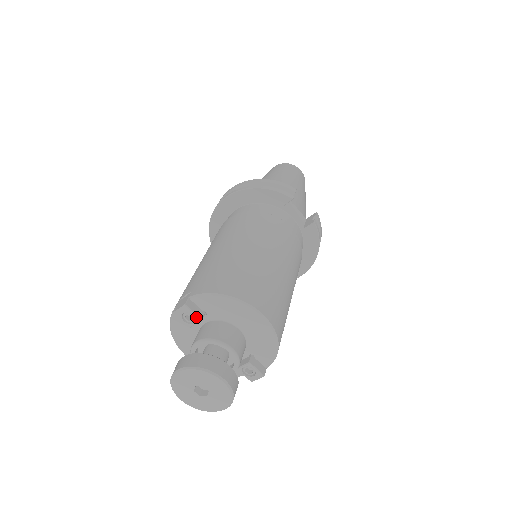
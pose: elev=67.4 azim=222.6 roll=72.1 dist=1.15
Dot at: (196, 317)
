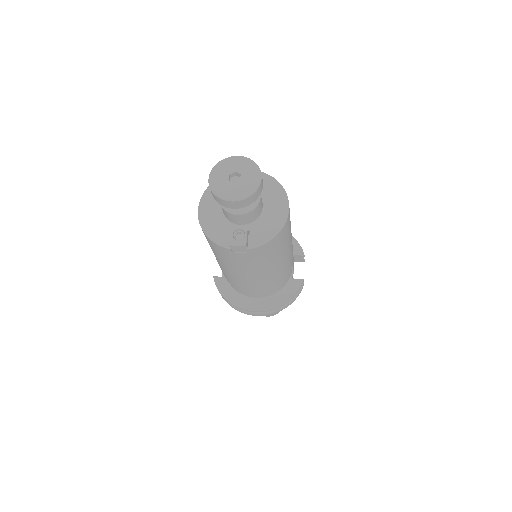
Dot at: occluded
